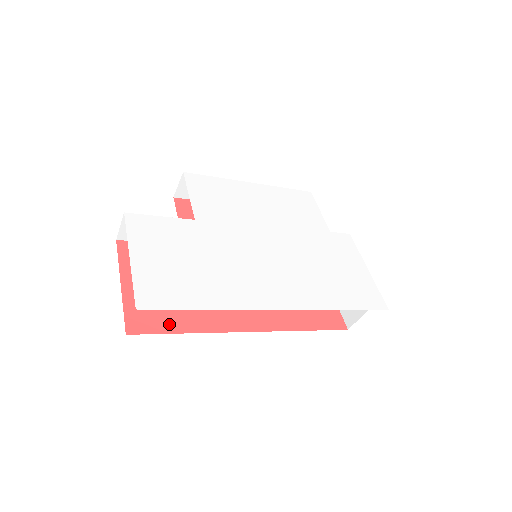
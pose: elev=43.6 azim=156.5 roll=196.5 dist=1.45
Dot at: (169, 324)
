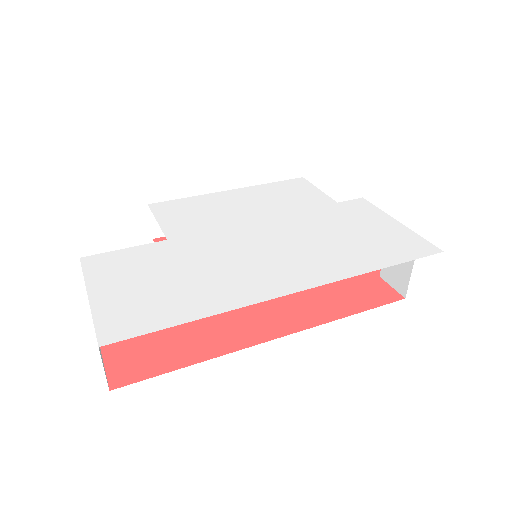
Dot at: (165, 362)
